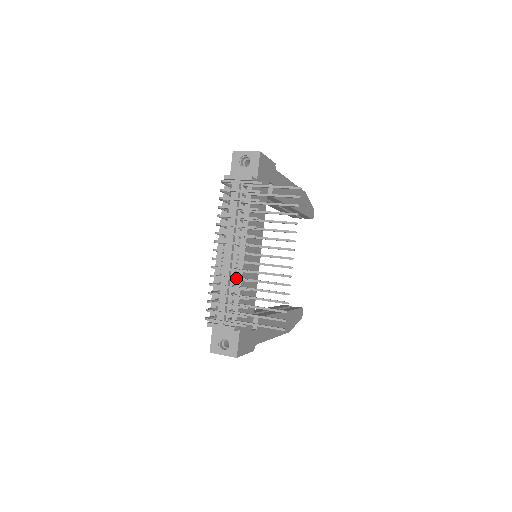
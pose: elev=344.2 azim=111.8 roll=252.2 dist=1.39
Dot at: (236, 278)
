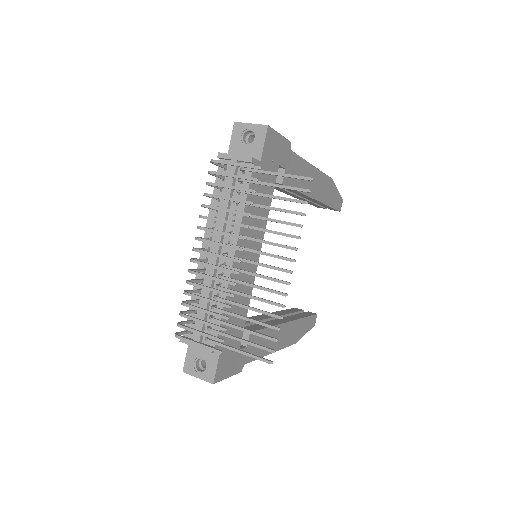
Dot at: (216, 289)
